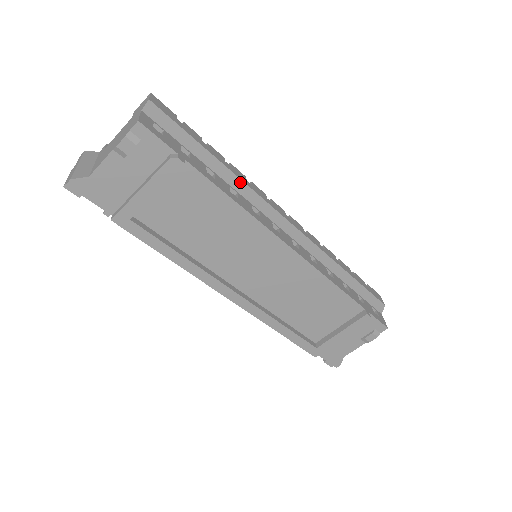
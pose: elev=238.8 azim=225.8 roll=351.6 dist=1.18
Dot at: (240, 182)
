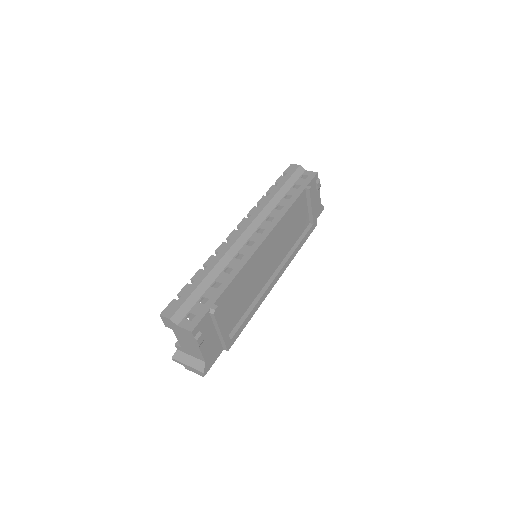
Dot at: (220, 263)
